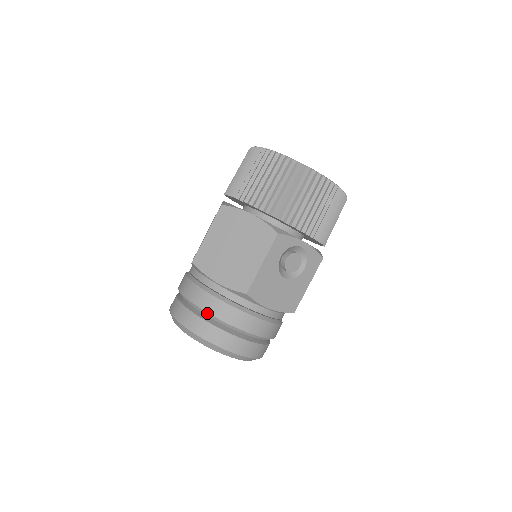
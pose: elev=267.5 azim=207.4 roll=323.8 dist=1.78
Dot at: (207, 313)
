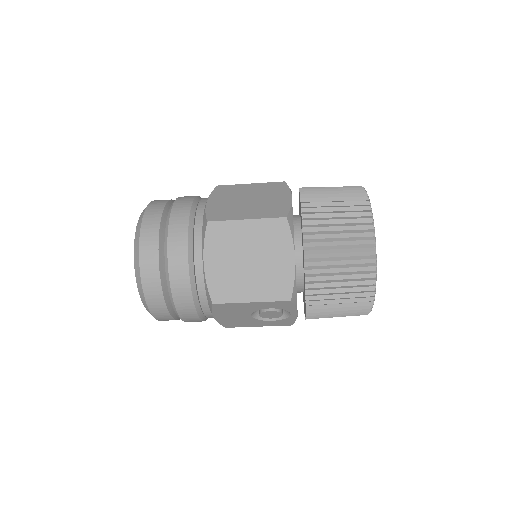
Dot at: (168, 273)
